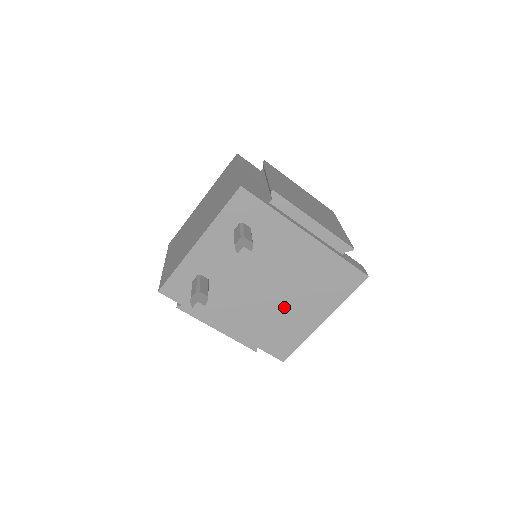
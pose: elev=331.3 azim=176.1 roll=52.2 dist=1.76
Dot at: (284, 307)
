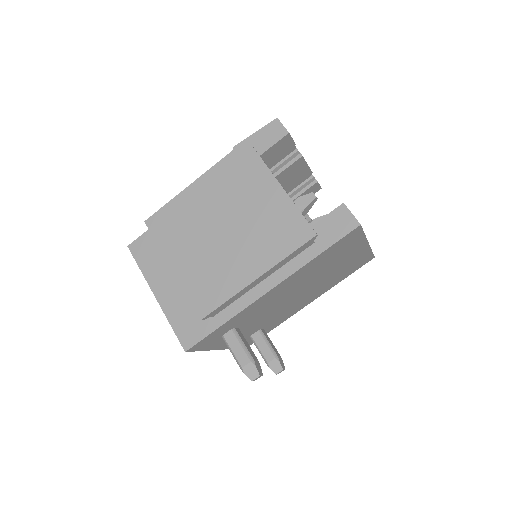
Dot at: (326, 277)
